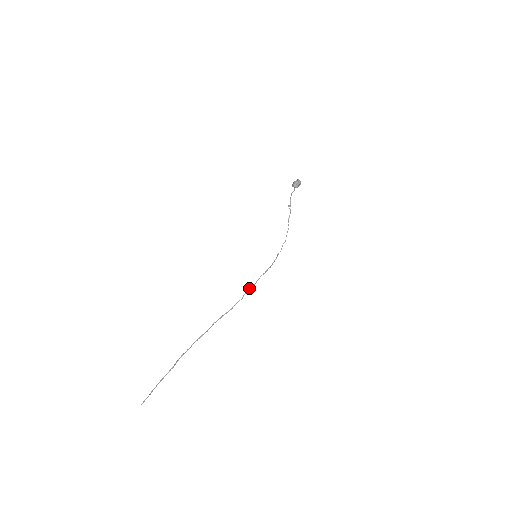
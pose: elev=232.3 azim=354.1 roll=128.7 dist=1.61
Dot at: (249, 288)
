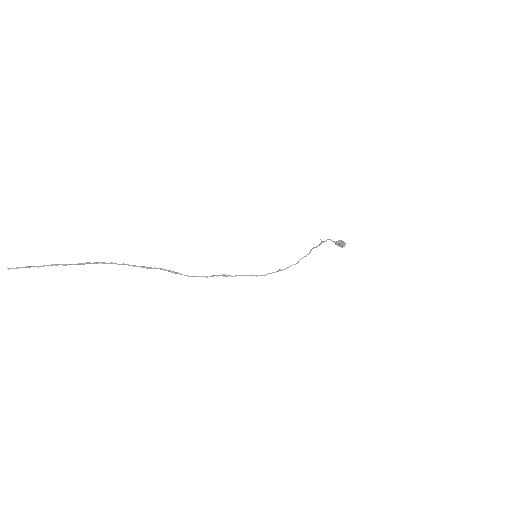
Dot at: (225, 274)
